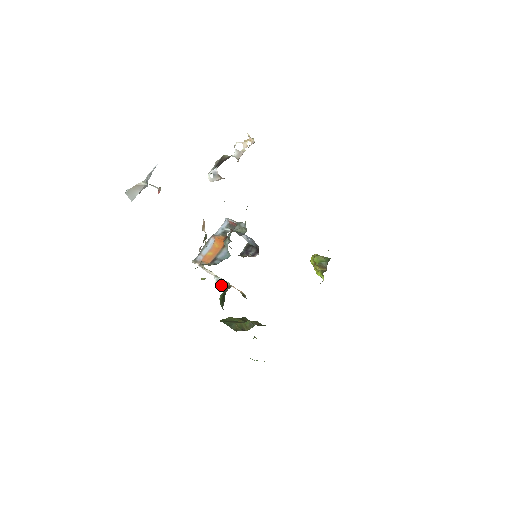
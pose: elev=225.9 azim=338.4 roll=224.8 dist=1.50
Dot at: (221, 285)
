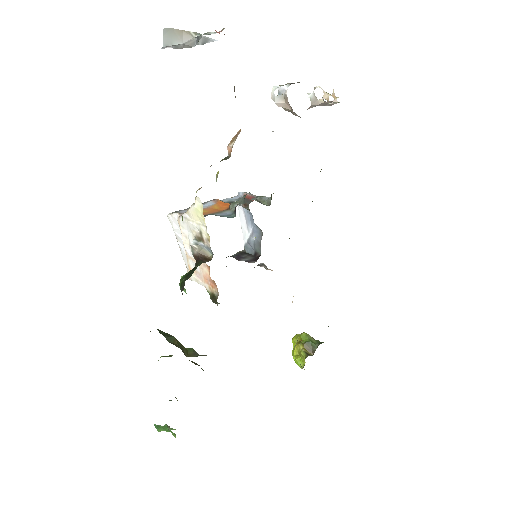
Dot at: (198, 252)
